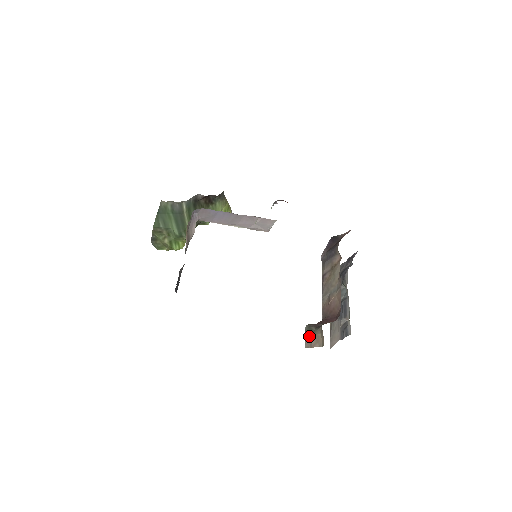
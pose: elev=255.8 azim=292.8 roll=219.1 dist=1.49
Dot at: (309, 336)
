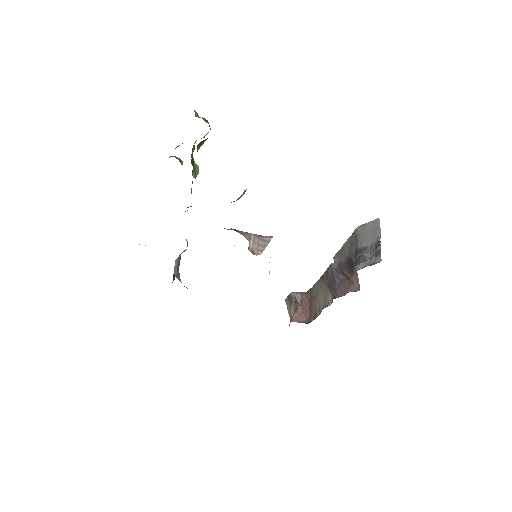
Dot at: (289, 302)
